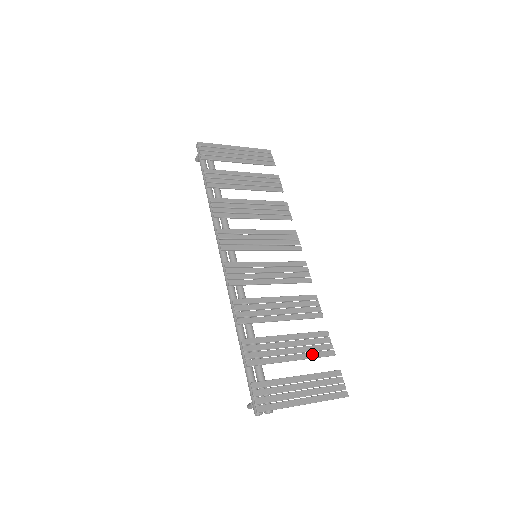
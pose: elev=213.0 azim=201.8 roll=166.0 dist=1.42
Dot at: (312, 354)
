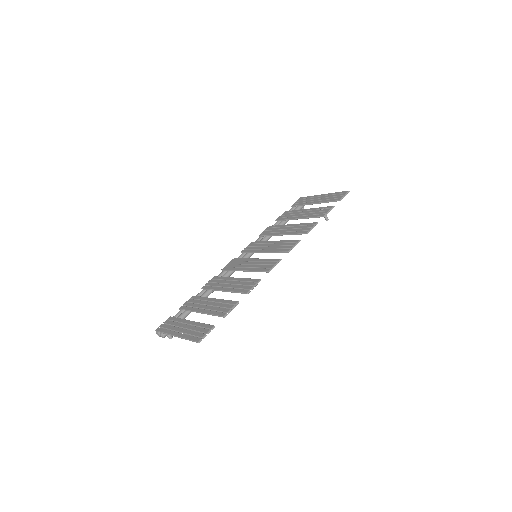
Dot at: (212, 312)
